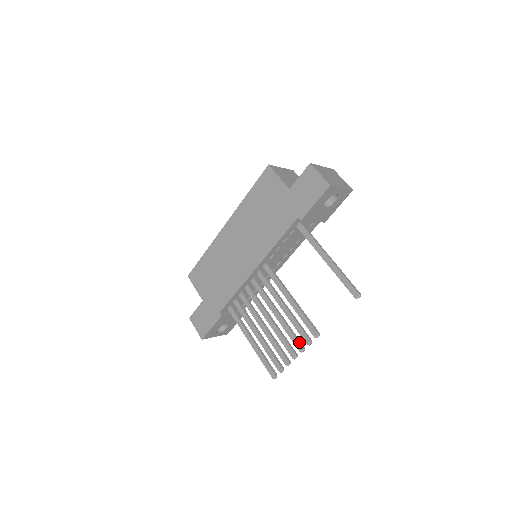
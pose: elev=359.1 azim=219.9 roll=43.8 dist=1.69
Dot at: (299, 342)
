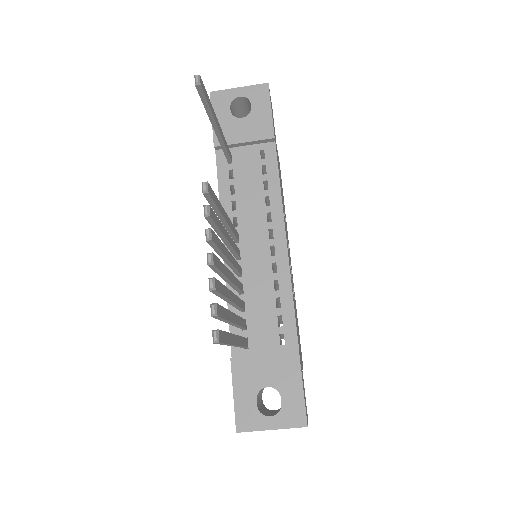
Dot at: occluded
